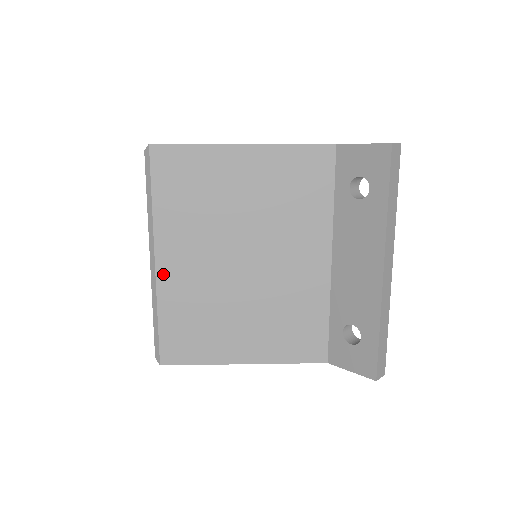
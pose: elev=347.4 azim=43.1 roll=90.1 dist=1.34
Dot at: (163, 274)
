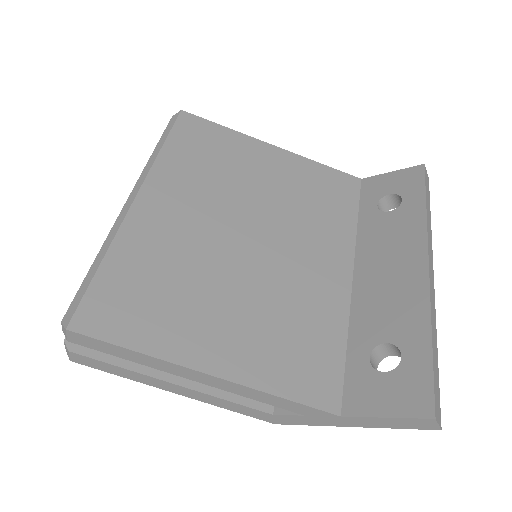
Dot at: (139, 214)
